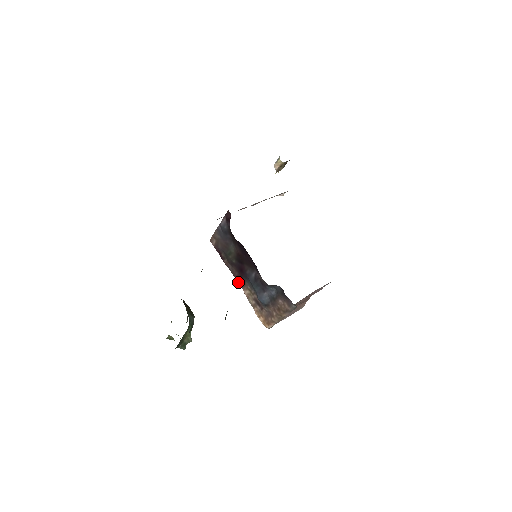
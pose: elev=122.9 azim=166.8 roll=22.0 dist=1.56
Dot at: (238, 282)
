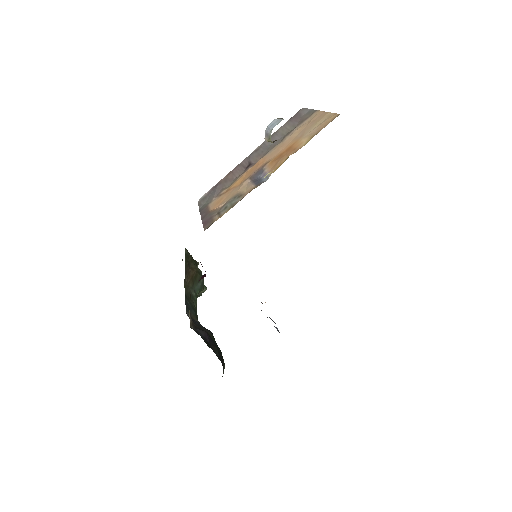
Dot at: occluded
